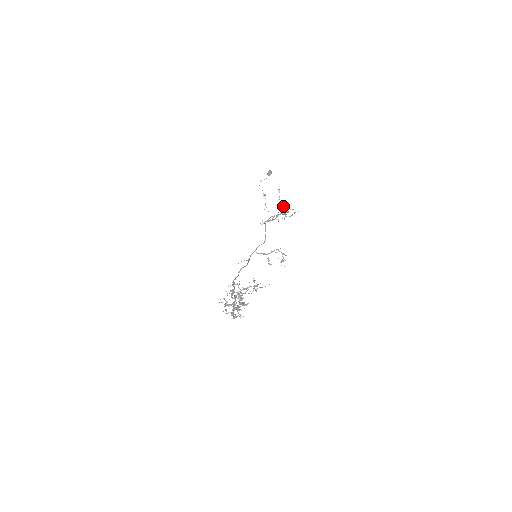
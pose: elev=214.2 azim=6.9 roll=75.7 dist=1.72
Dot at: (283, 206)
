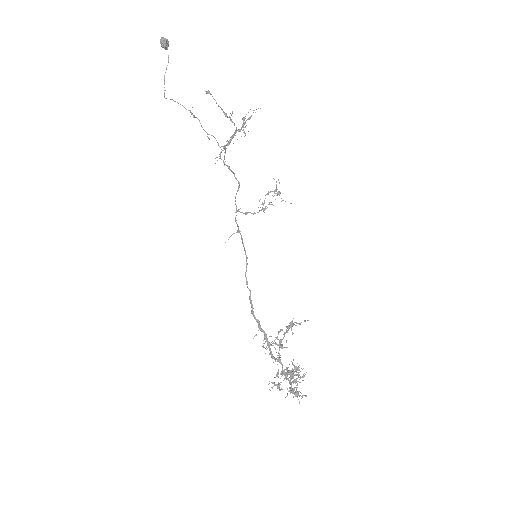
Dot at: (231, 114)
